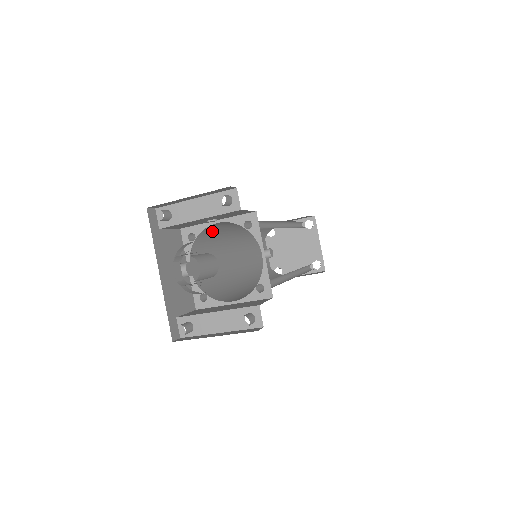
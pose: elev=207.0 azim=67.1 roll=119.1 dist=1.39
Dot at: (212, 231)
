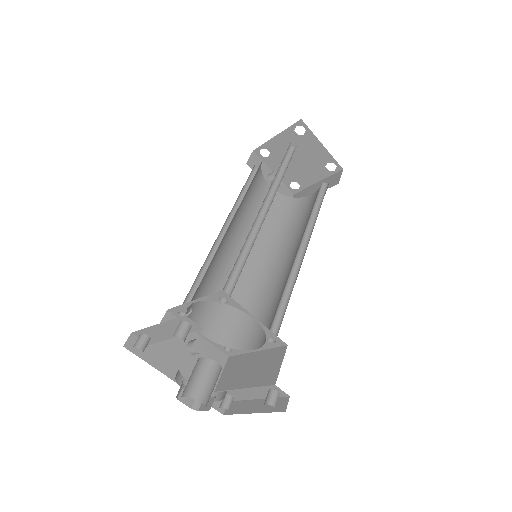
Dot at: (197, 288)
